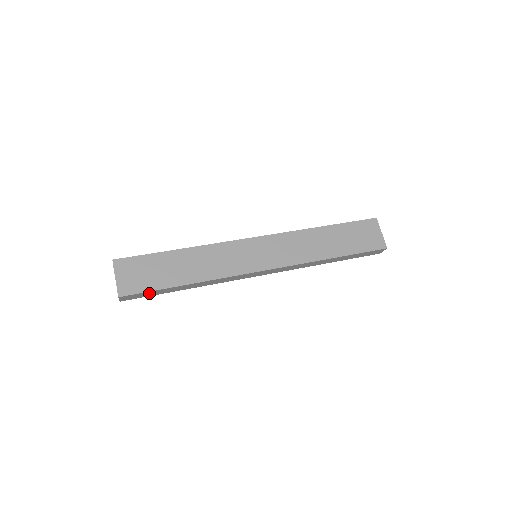
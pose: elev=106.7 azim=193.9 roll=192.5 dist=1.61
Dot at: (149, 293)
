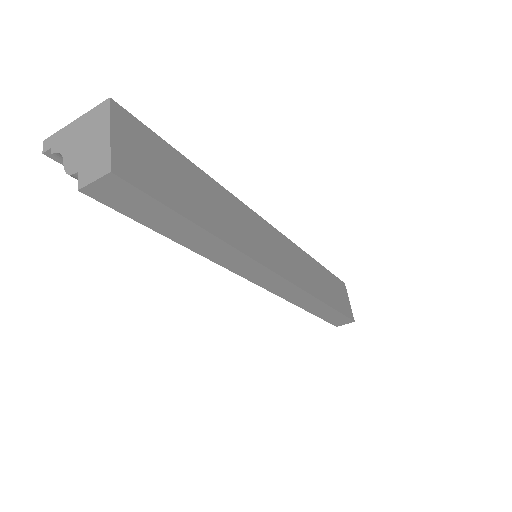
Dot at: (149, 208)
